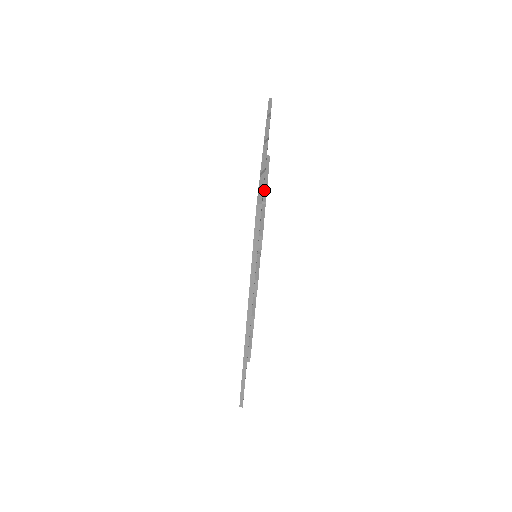
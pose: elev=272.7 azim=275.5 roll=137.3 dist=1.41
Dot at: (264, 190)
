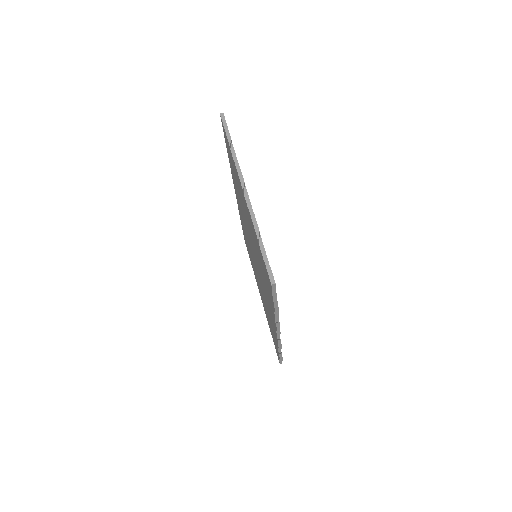
Dot at: occluded
